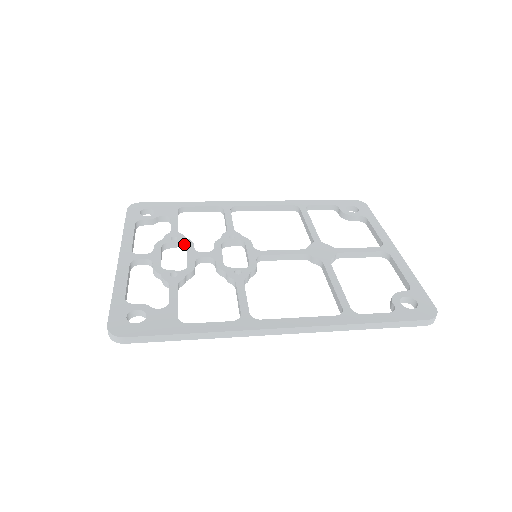
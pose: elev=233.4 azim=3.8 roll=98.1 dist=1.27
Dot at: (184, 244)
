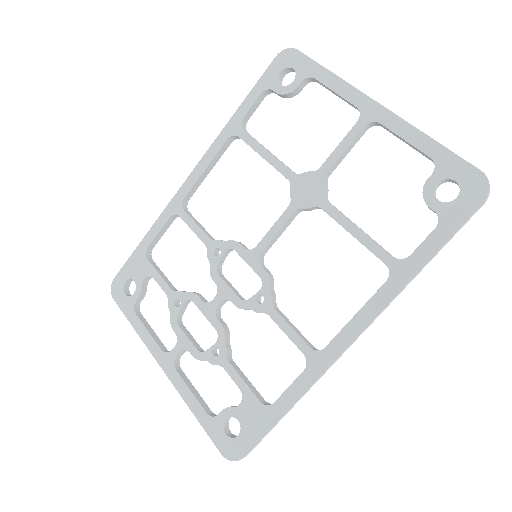
Dot at: (190, 301)
